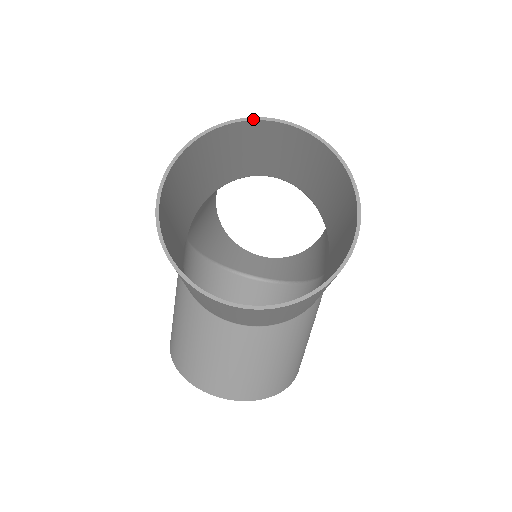
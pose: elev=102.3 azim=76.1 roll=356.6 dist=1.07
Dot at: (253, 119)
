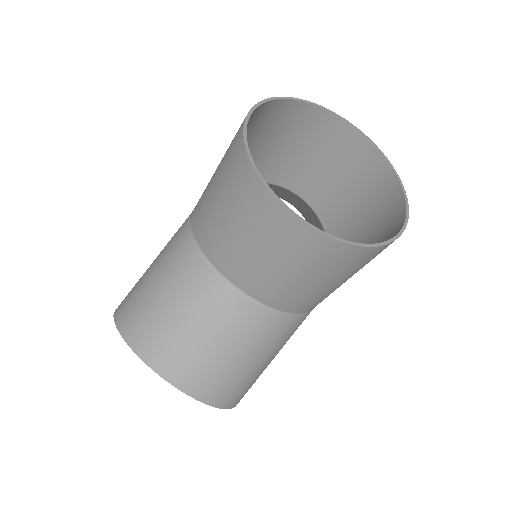
Dot at: (337, 115)
